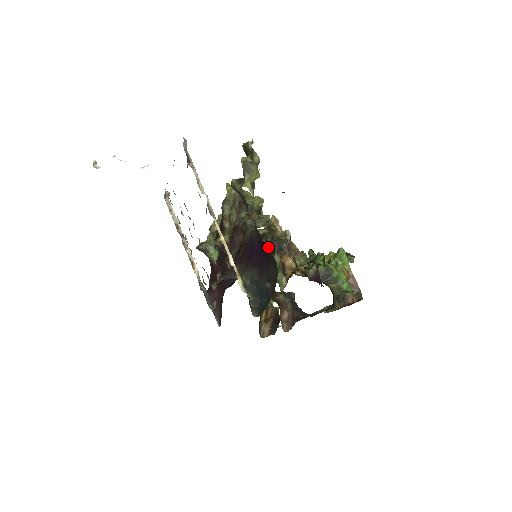
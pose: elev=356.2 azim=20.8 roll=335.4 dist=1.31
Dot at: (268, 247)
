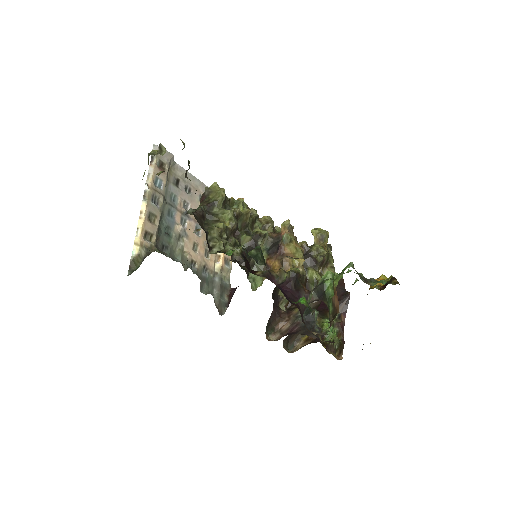
Dot at: (242, 243)
